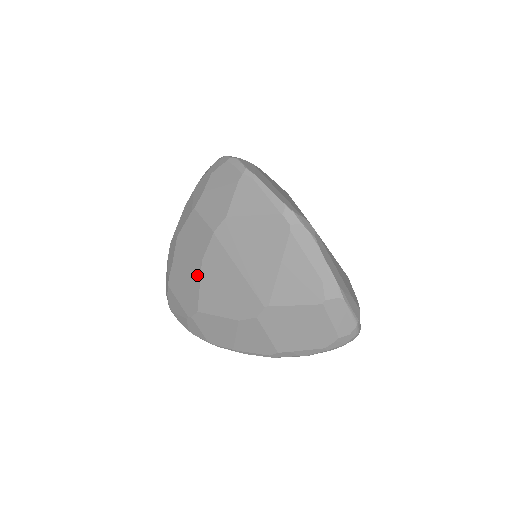
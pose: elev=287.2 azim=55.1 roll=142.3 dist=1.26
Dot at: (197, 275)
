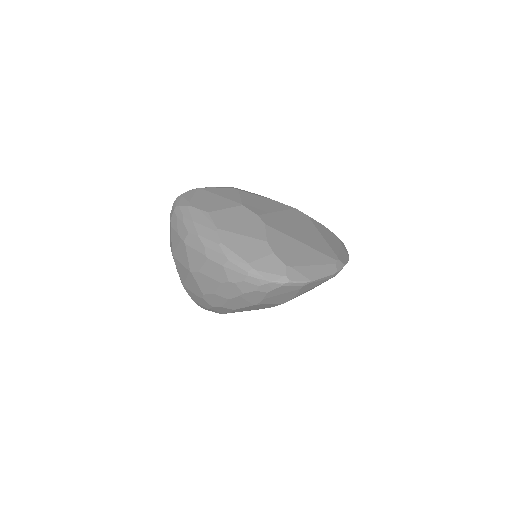
Dot at: occluded
